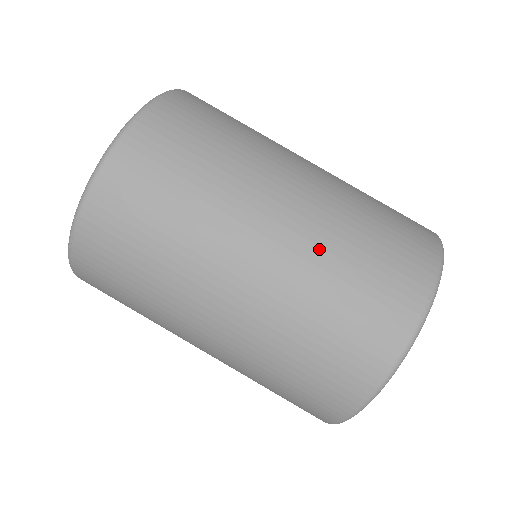
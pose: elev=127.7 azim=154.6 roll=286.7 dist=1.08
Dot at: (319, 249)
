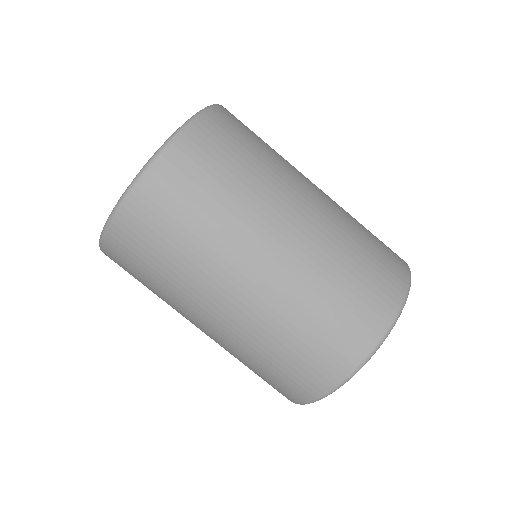
Dot at: (287, 303)
